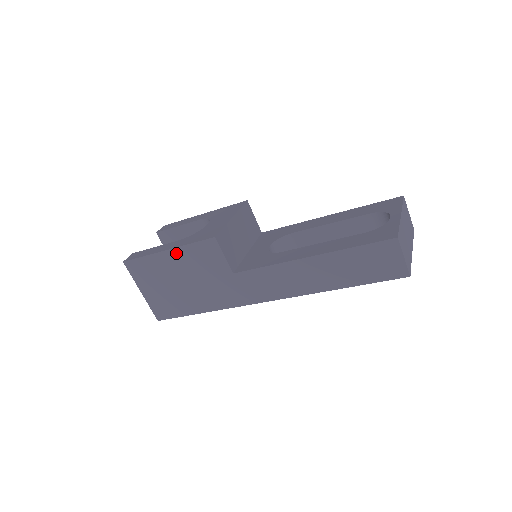
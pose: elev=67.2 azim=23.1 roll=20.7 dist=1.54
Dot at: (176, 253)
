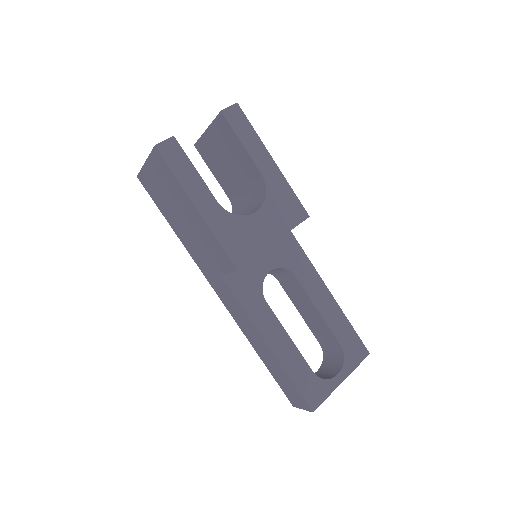
Dot at: (201, 220)
